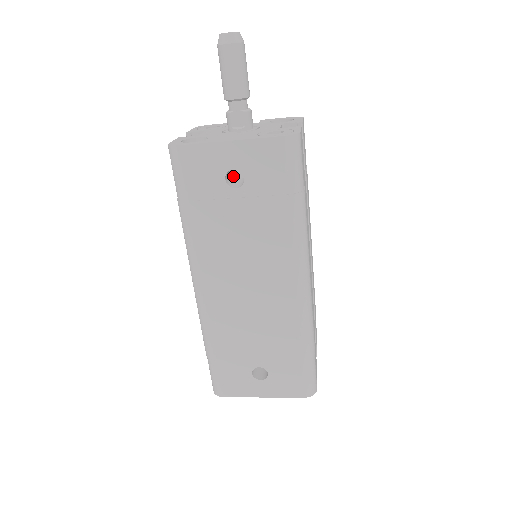
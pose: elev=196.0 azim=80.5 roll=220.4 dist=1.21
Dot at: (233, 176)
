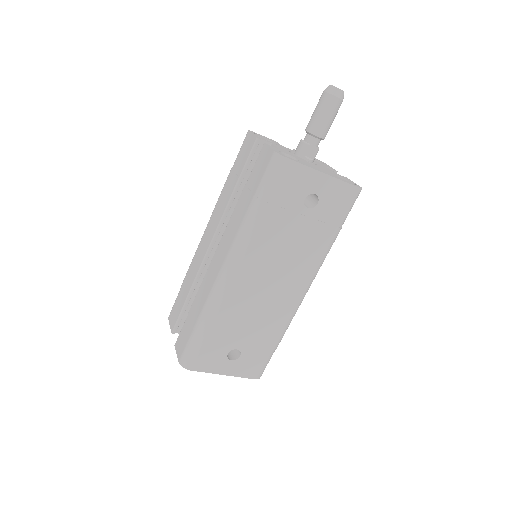
Dot at: occluded
